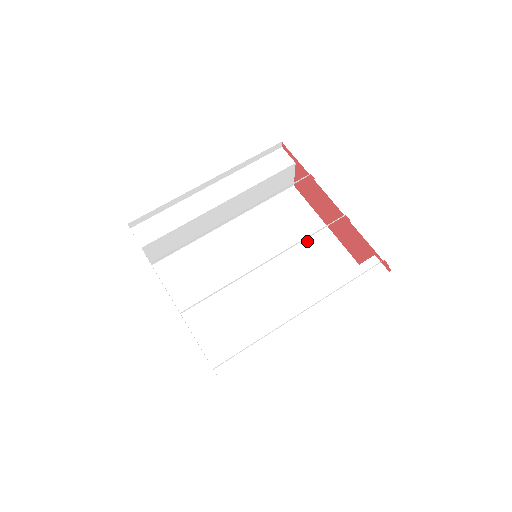
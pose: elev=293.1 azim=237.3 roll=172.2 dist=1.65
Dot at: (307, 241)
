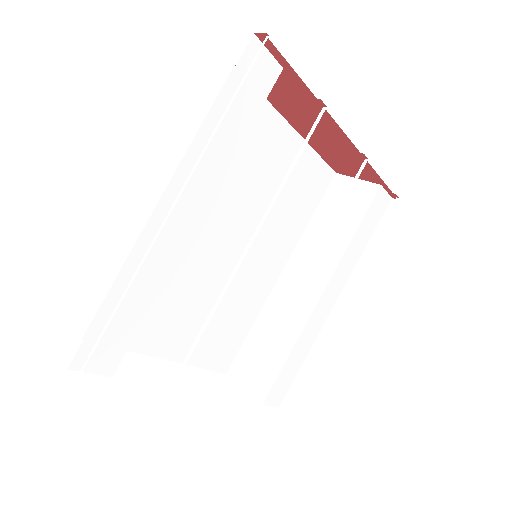
Dot at: (274, 165)
